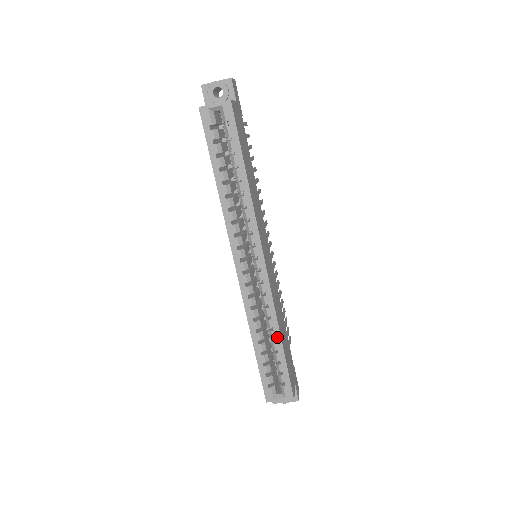
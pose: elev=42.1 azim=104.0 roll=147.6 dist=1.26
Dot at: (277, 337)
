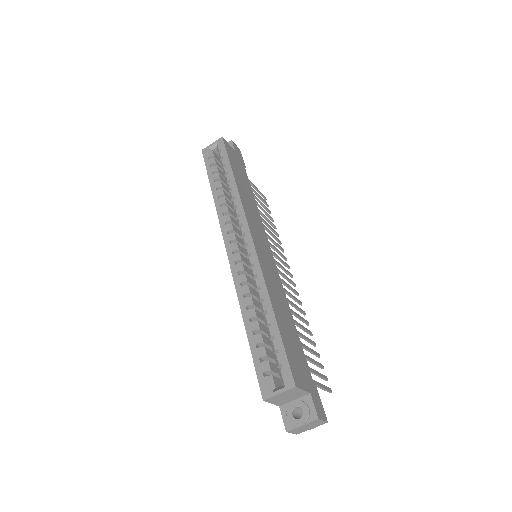
Dot at: (268, 307)
